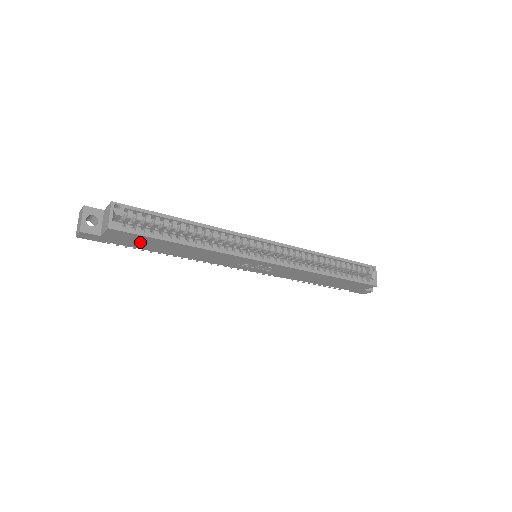
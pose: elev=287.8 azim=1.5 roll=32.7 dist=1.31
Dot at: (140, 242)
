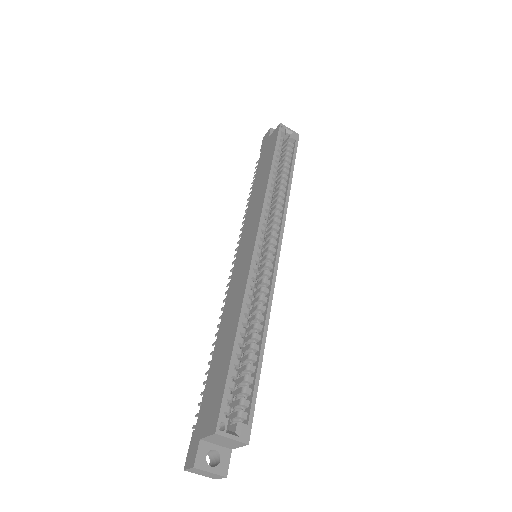
Dot at: occluded
